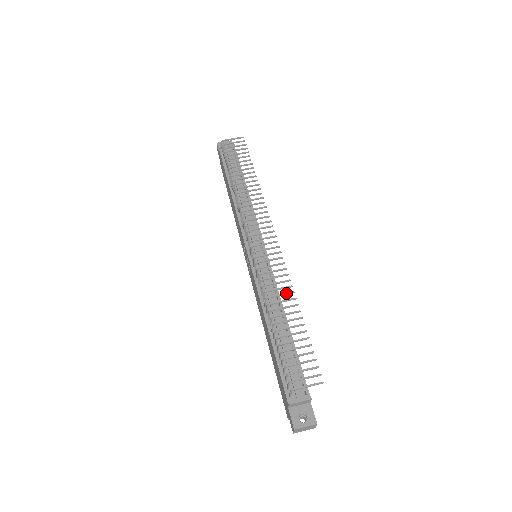
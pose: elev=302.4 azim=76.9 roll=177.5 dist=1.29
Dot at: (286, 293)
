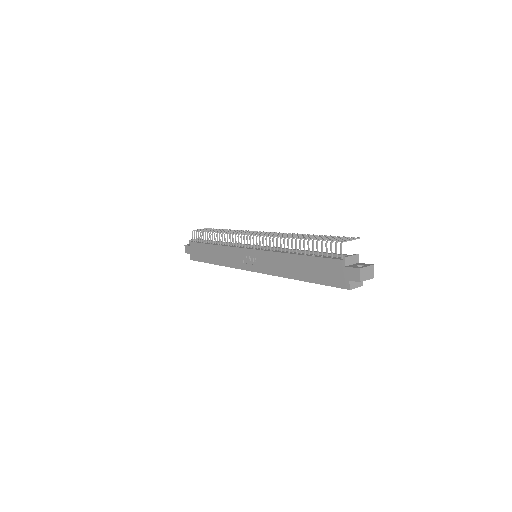
Dot at: occluded
